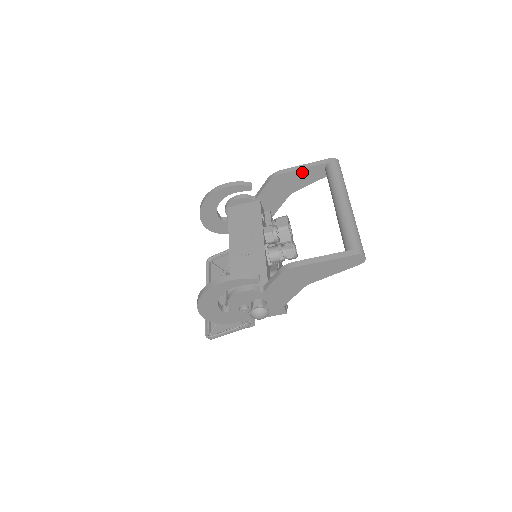
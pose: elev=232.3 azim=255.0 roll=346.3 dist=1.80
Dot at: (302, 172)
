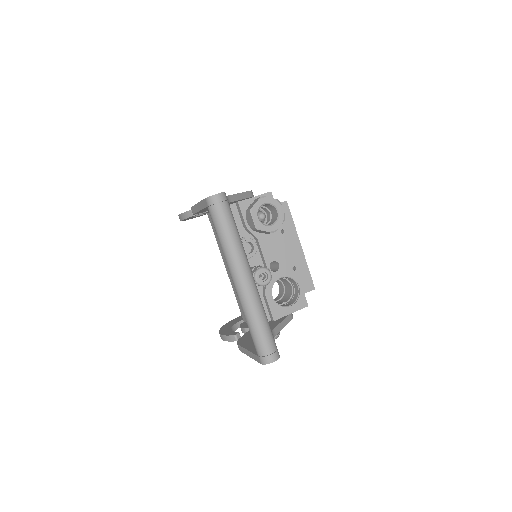
Dot at: (204, 209)
